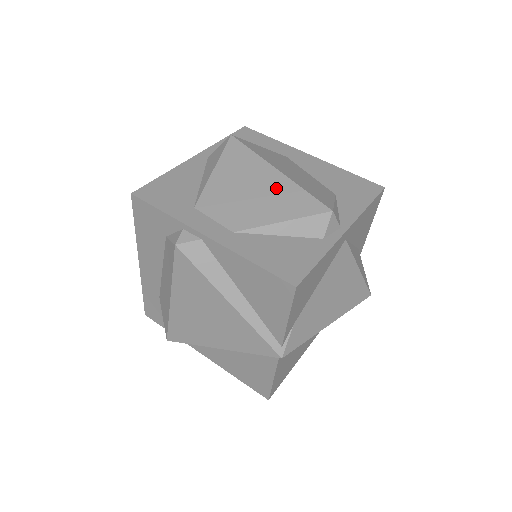
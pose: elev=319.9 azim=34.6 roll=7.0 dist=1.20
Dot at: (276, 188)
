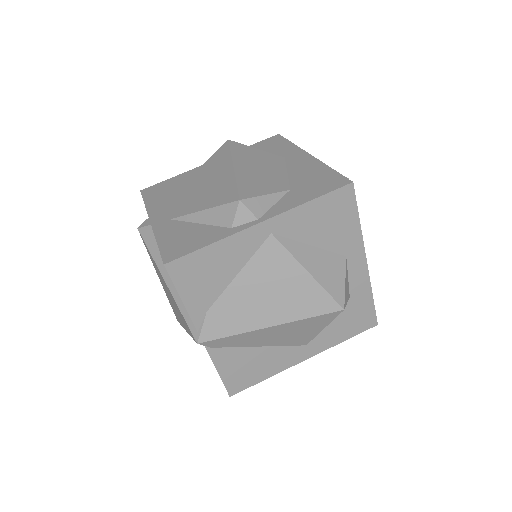
Dot at: (220, 182)
